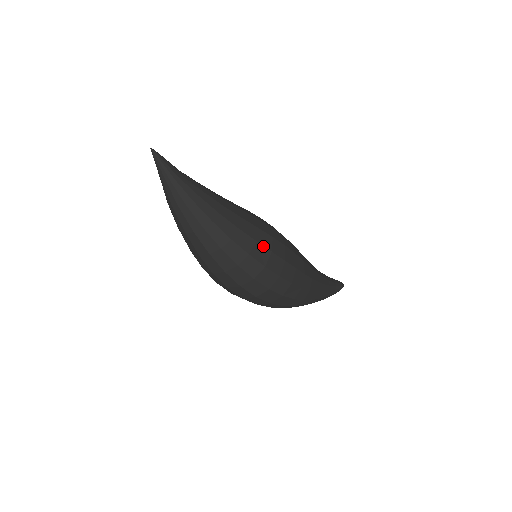
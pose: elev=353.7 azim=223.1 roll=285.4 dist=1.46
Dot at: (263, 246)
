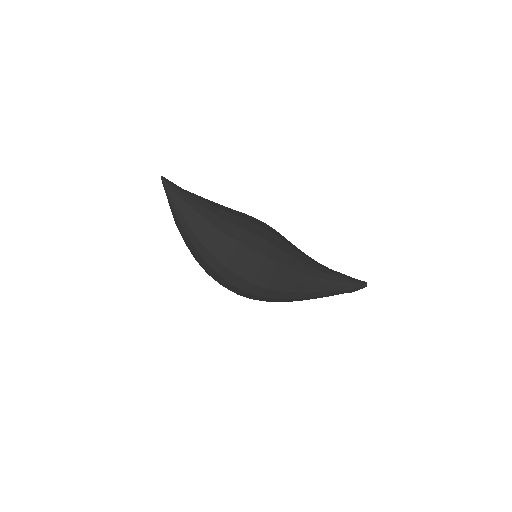
Dot at: (231, 271)
